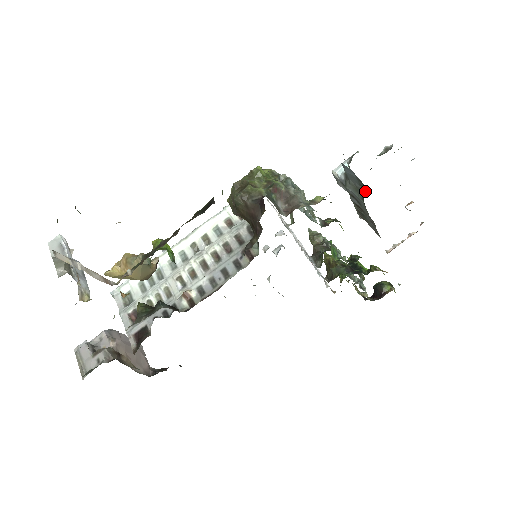
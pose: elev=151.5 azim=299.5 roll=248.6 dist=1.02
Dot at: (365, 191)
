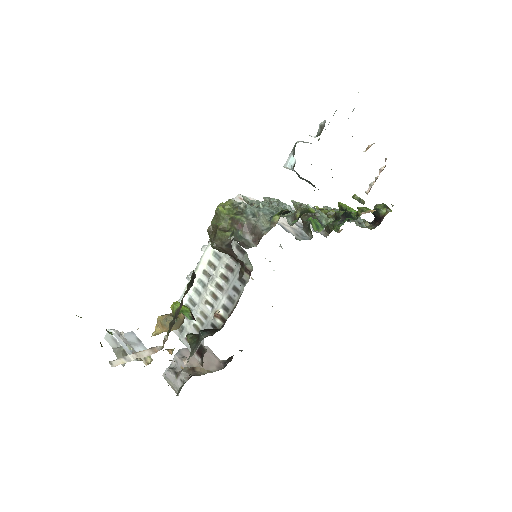
Dot at: (313, 186)
